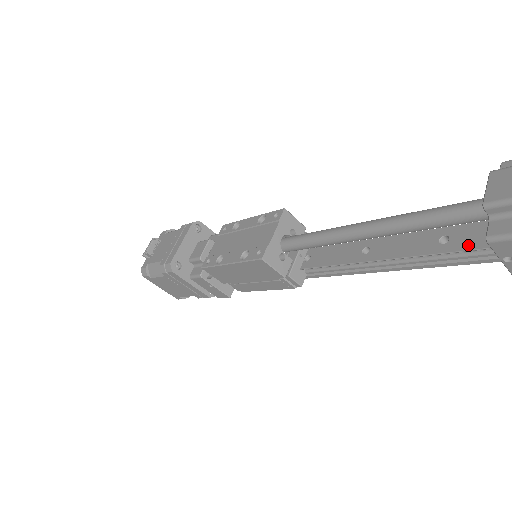
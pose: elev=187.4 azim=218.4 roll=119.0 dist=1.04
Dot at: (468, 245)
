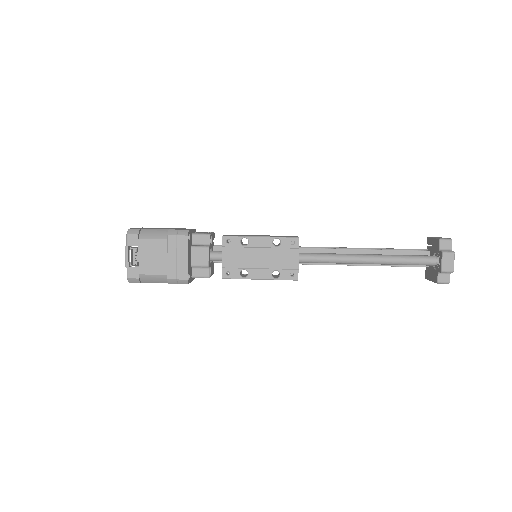
Dot at: occluded
